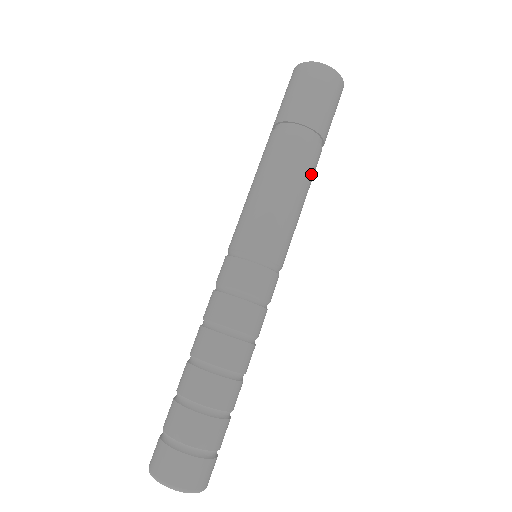
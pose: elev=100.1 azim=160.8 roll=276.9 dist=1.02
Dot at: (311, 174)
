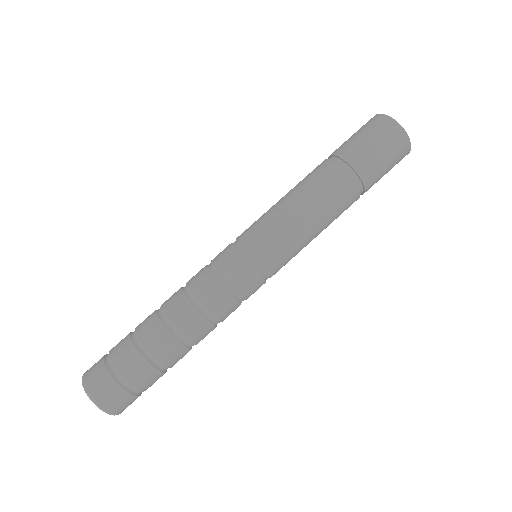
Dot at: (338, 213)
